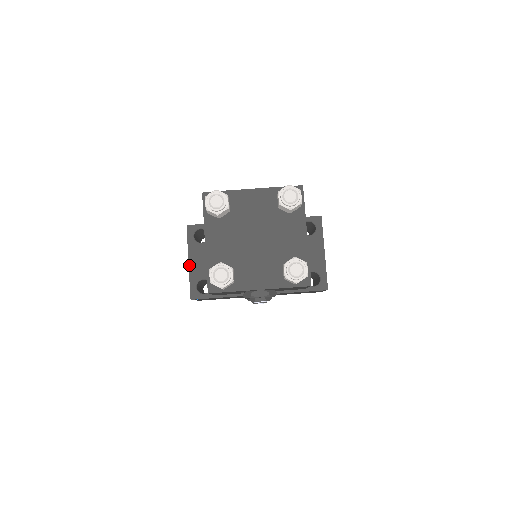
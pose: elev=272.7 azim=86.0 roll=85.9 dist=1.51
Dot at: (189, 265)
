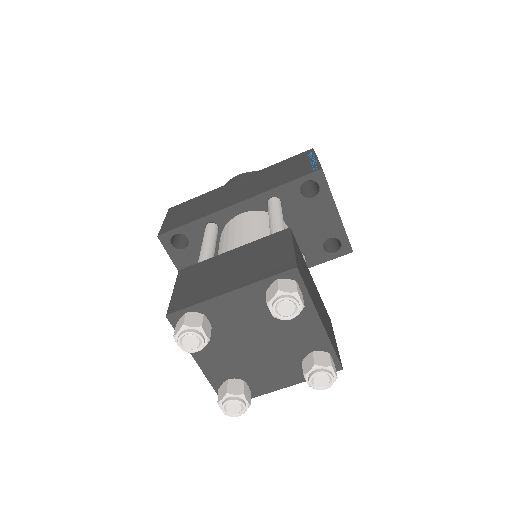
Dot at: occluded
